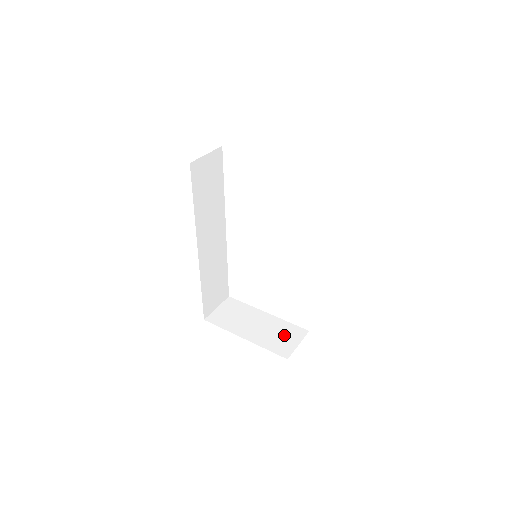
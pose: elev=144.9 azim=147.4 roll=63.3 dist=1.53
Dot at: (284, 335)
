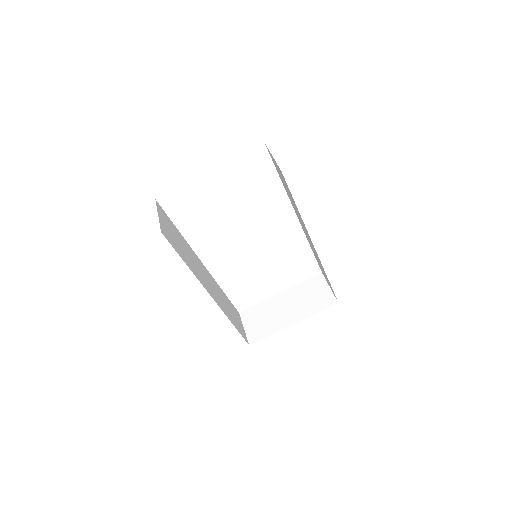
Dot at: (313, 293)
